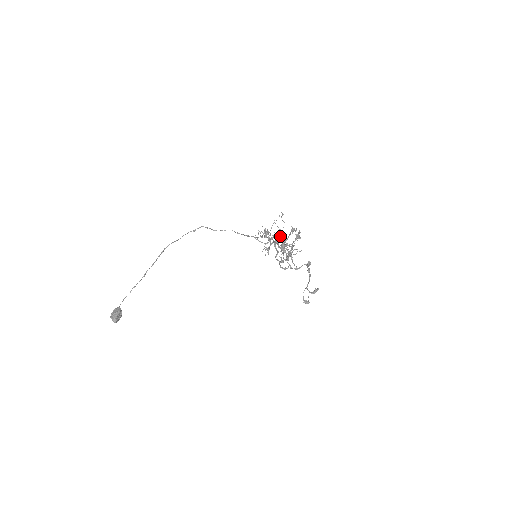
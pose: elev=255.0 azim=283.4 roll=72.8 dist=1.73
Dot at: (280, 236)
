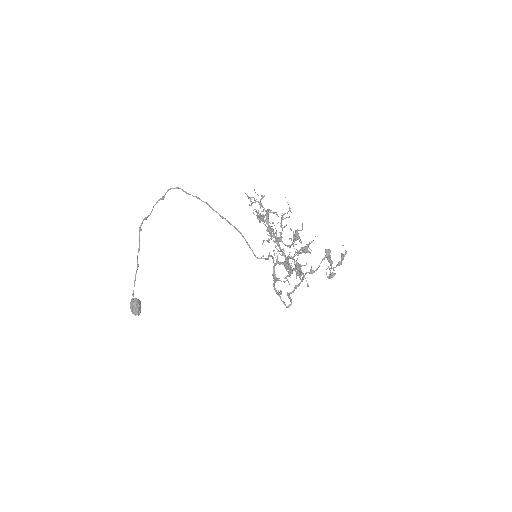
Dot at: (280, 264)
